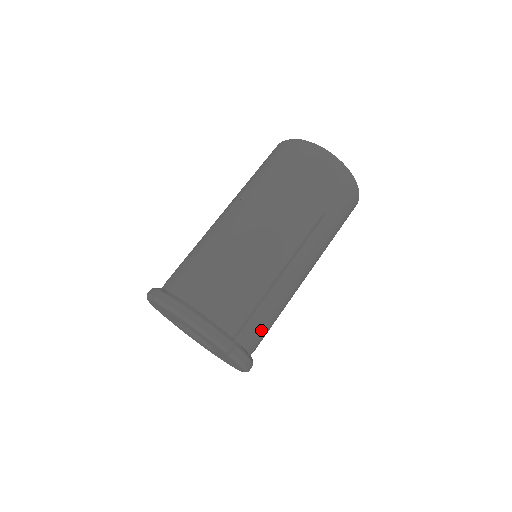
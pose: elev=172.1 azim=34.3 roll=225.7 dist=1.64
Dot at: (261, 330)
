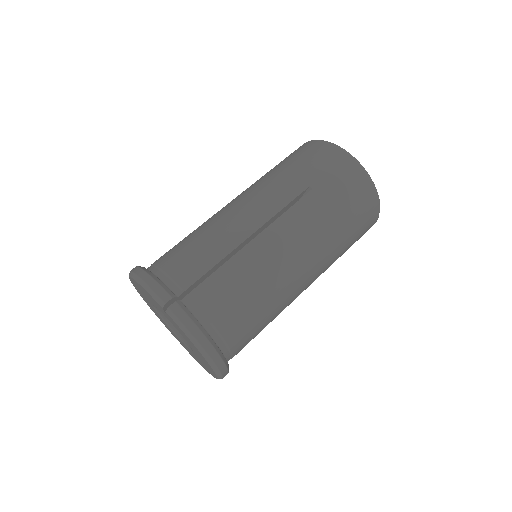
Dot at: (222, 302)
